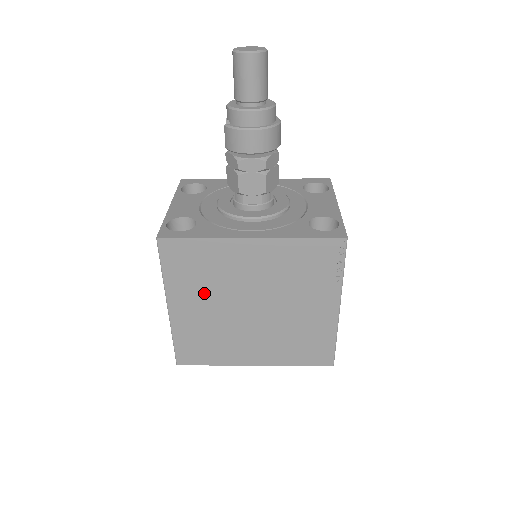
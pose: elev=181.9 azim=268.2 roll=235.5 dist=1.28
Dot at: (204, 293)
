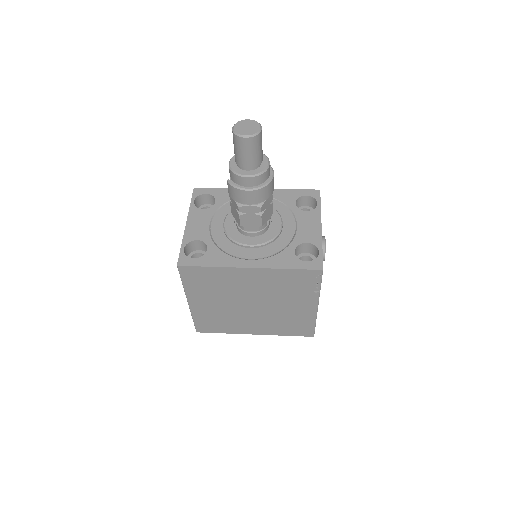
Dot at: (215, 296)
